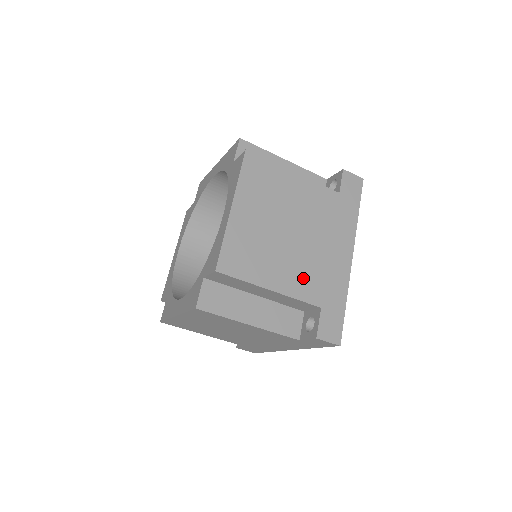
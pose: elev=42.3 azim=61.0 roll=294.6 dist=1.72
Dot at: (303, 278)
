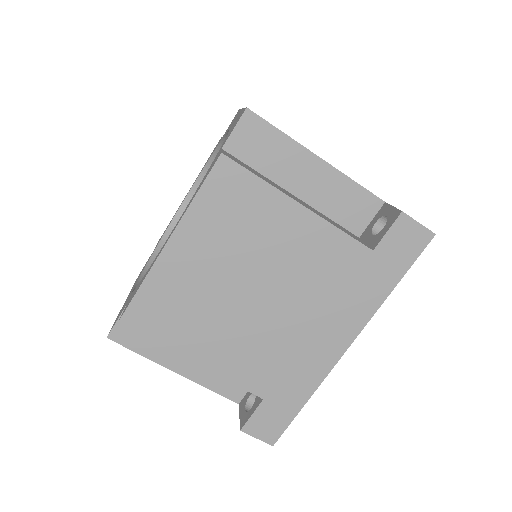
Dot at: (250, 359)
